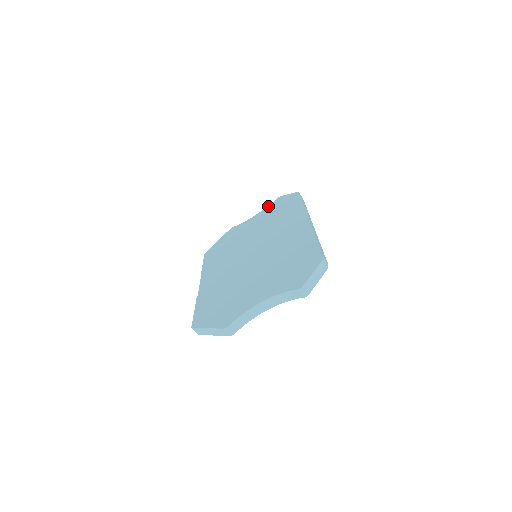
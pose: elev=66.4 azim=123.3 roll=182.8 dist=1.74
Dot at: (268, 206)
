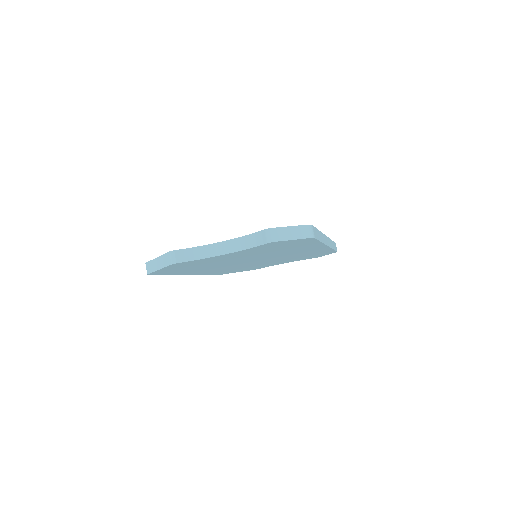
Dot at: occluded
